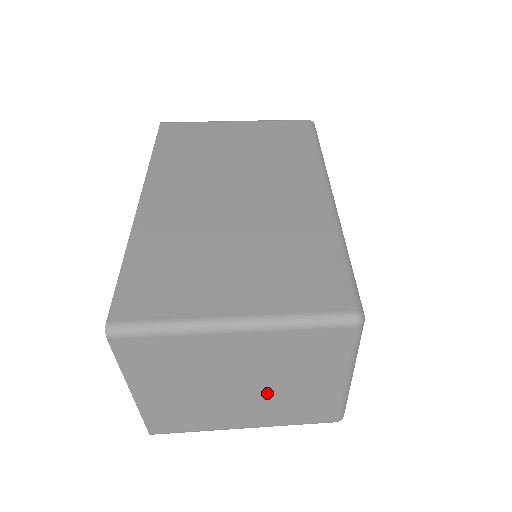
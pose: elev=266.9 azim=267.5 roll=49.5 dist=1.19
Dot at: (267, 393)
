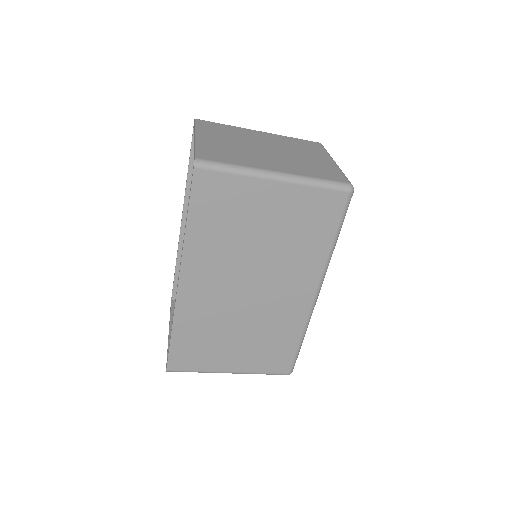
Dot at: occluded
